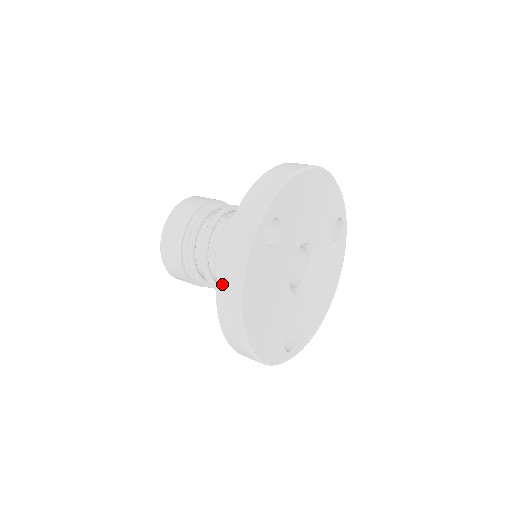
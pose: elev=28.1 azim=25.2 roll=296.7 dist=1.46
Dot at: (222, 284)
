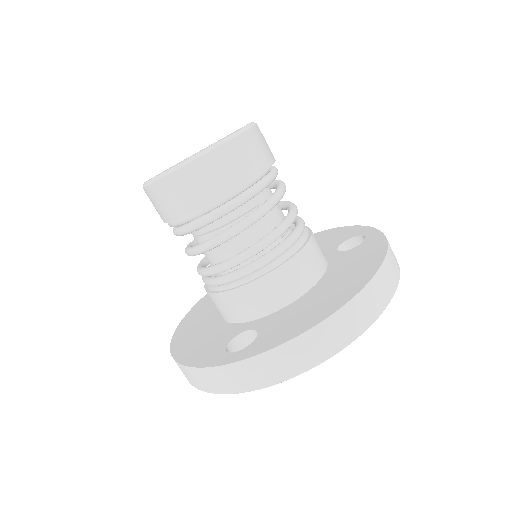
Dot at: (182, 369)
